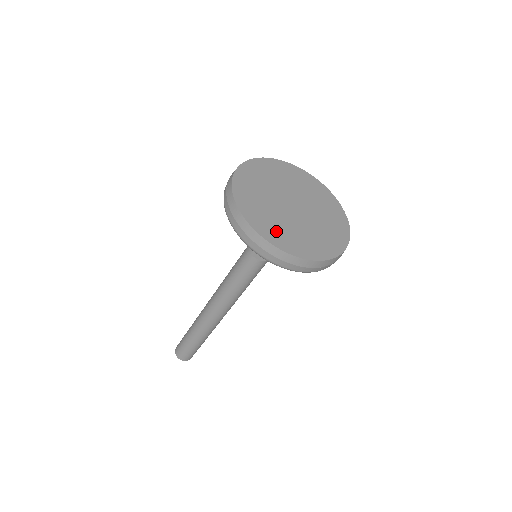
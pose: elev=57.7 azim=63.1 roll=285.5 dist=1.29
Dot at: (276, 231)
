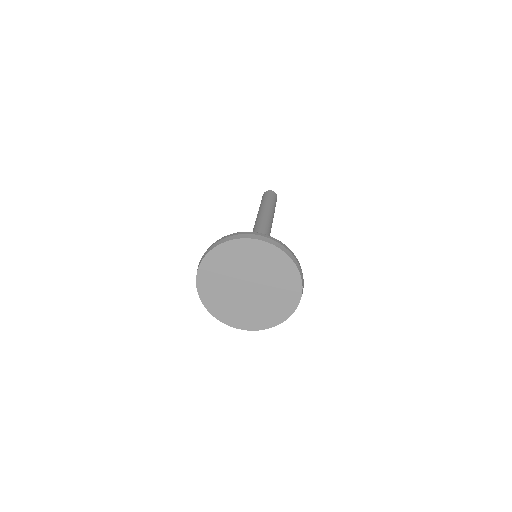
Dot at: (239, 317)
